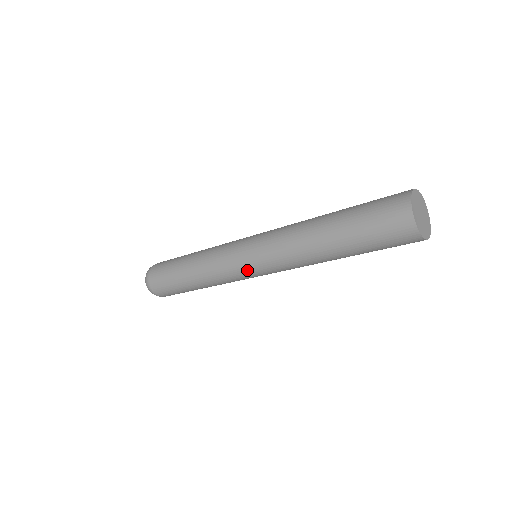
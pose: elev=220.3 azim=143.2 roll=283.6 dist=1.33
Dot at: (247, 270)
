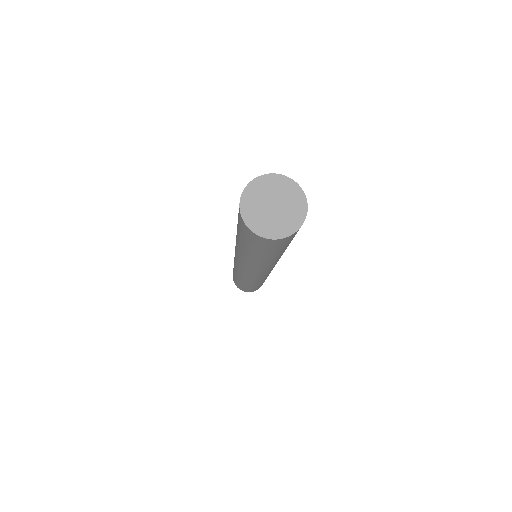
Dot at: (249, 276)
